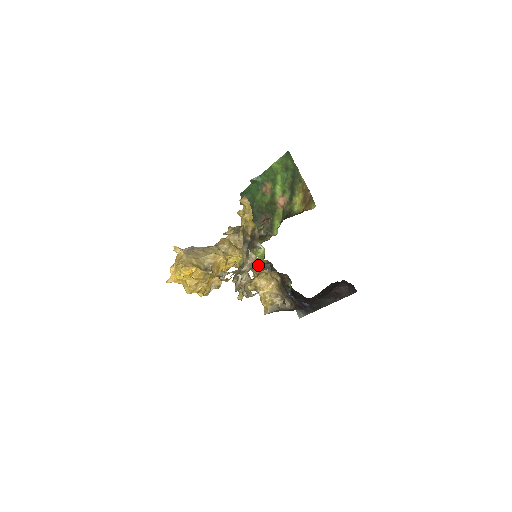
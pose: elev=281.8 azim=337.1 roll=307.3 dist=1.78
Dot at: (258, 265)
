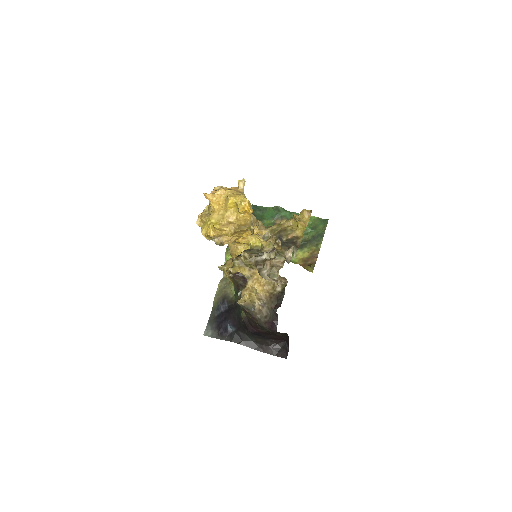
Dot at: occluded
